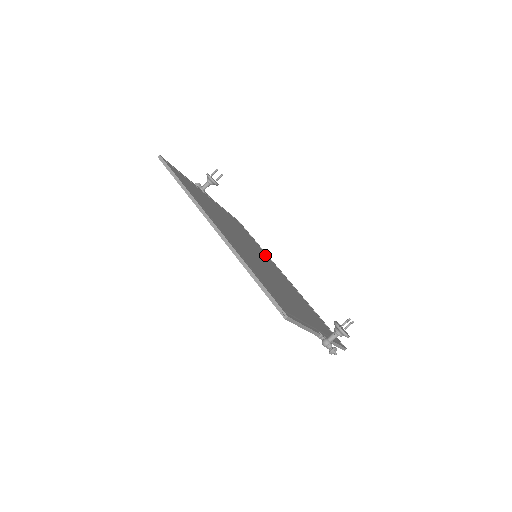
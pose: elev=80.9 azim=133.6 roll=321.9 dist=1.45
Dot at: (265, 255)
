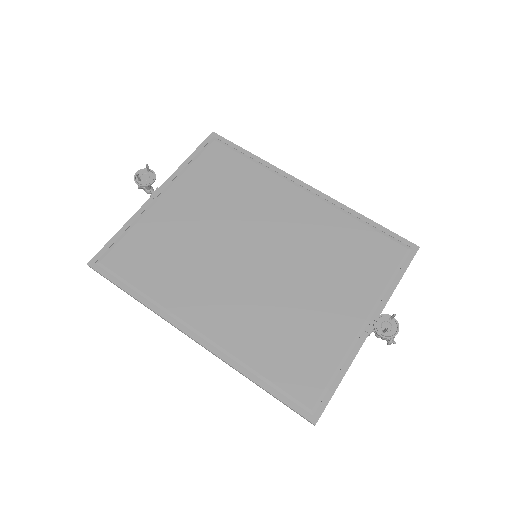
Dot at: (267, 185)
